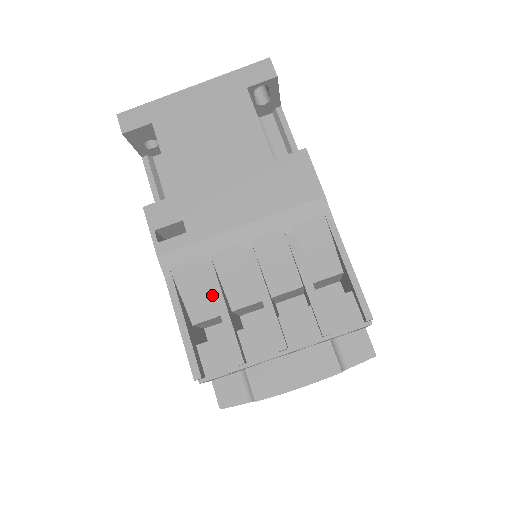
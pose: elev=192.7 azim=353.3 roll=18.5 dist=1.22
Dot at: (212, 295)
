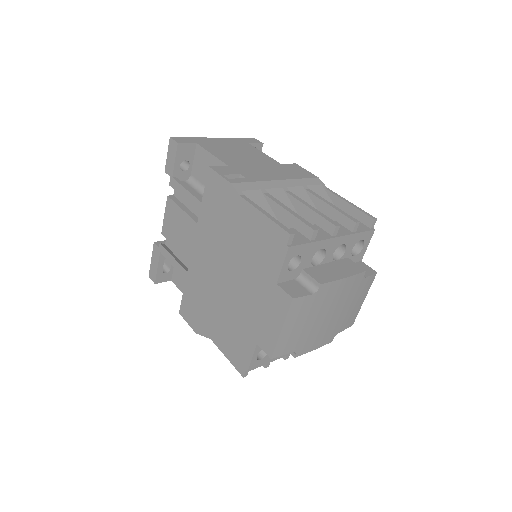
Dot at: (271, 213)
